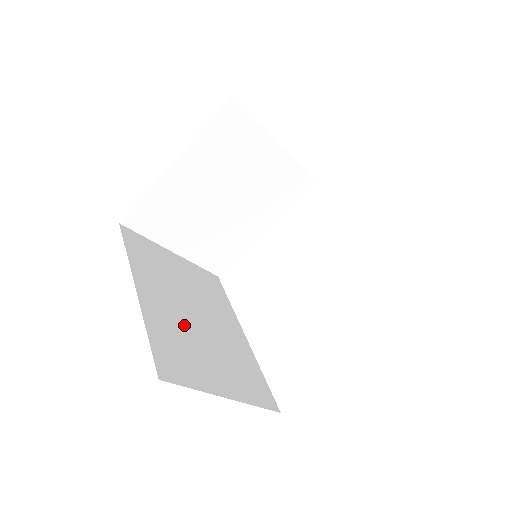
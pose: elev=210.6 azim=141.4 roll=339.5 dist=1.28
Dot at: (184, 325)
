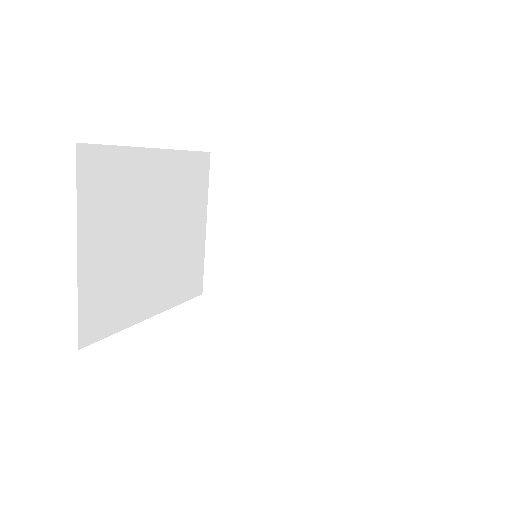
Dot at: occluded
